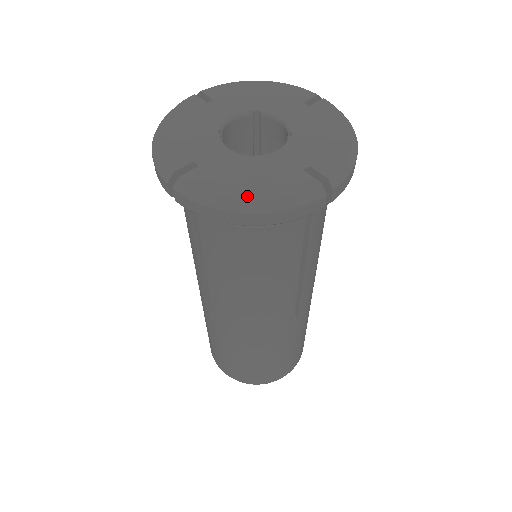
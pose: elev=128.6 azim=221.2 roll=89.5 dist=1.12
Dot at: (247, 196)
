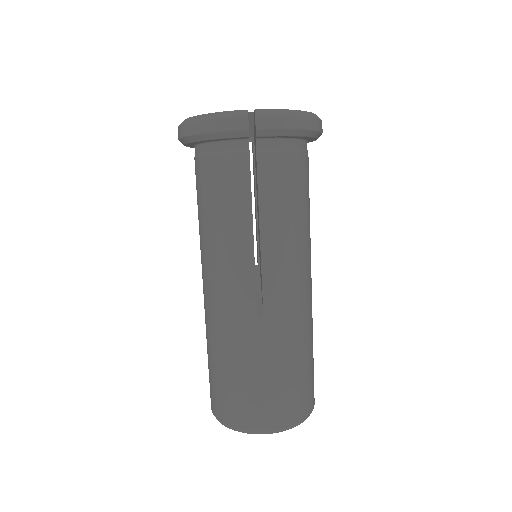
Dot at: (201, 115)
